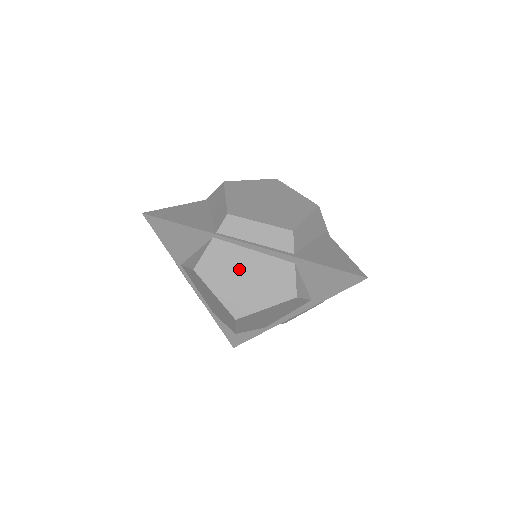
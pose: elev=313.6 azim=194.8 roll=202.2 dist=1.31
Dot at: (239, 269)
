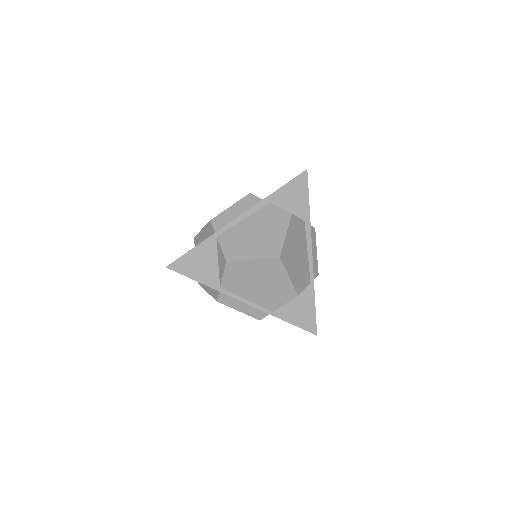
Dot at: (248, 235)
